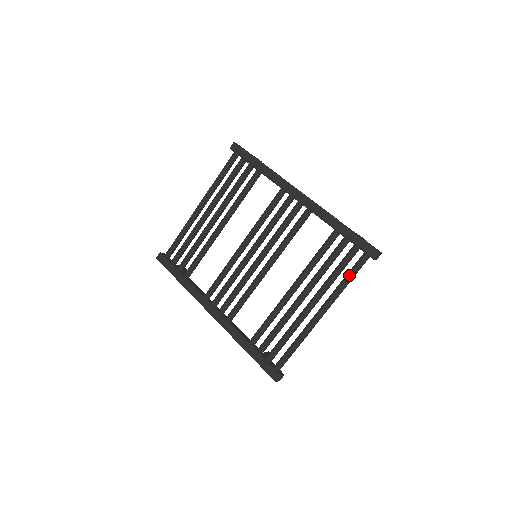
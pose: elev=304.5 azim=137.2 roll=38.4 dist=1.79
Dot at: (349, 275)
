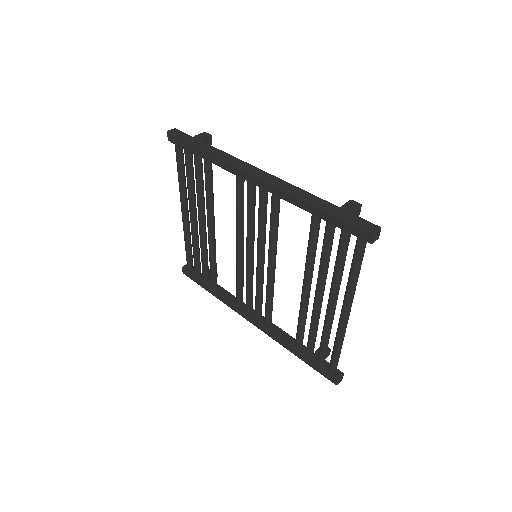
Dot at: (353, 267)
